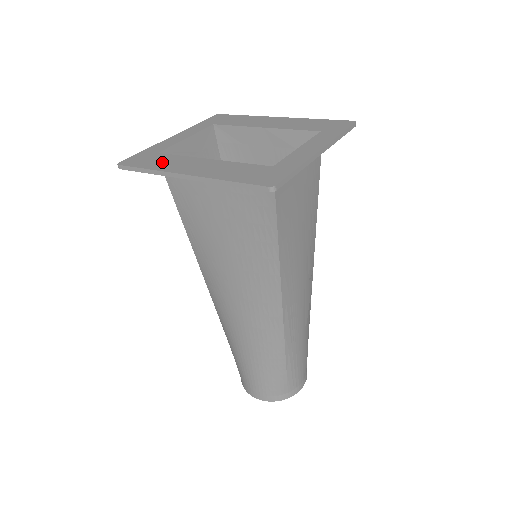
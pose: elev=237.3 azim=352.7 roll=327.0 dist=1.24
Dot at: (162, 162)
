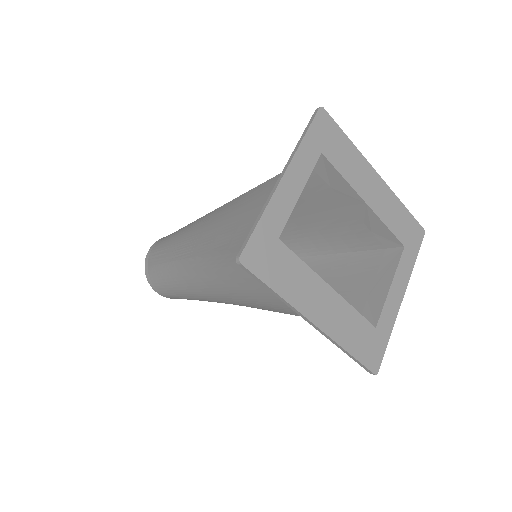
Dot at: (289, 278)
